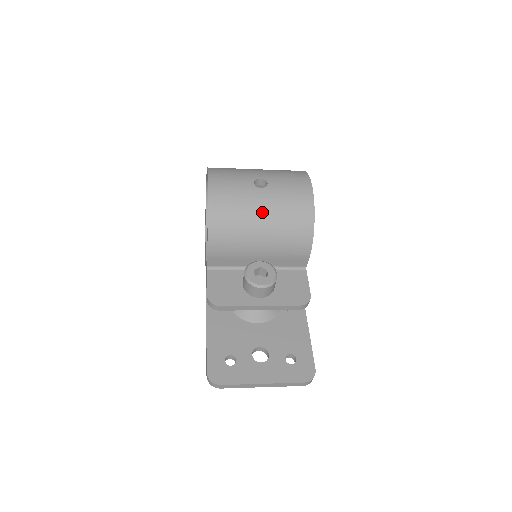
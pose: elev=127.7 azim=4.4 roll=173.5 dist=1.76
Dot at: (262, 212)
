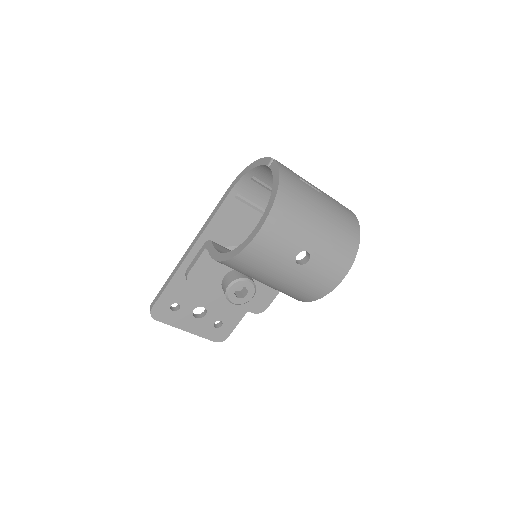
Dot at: (279, 279)
